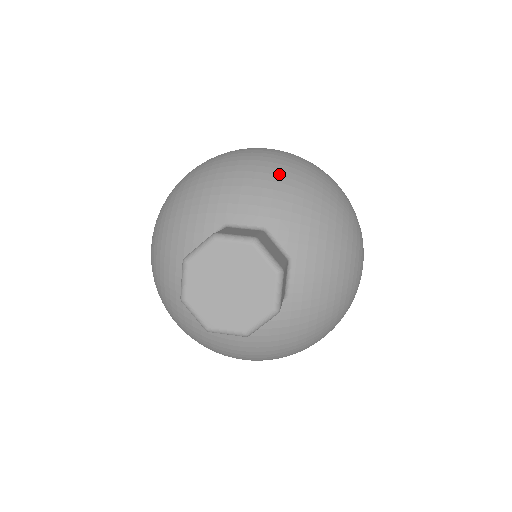
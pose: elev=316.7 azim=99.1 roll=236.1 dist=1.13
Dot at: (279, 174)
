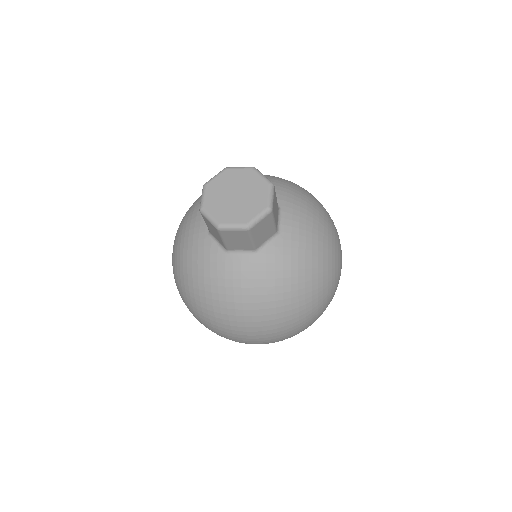
Dot at: (271, 176)
